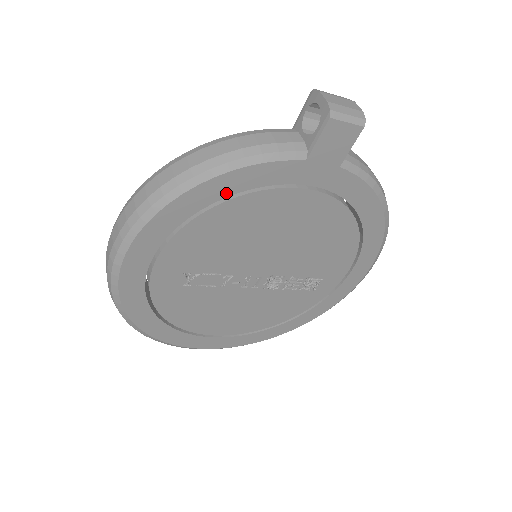
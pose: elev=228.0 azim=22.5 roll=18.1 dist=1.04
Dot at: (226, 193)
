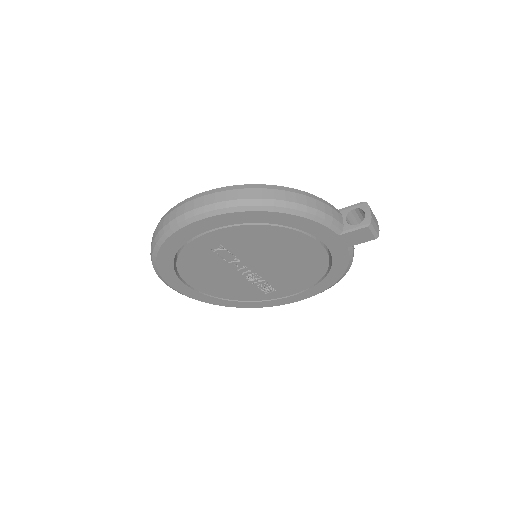
Dot at: (290, 224)
